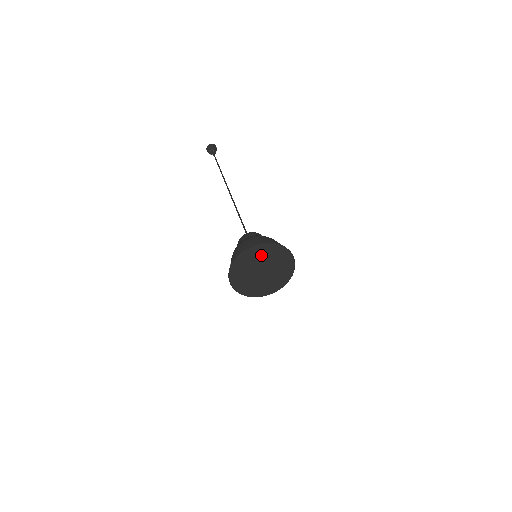
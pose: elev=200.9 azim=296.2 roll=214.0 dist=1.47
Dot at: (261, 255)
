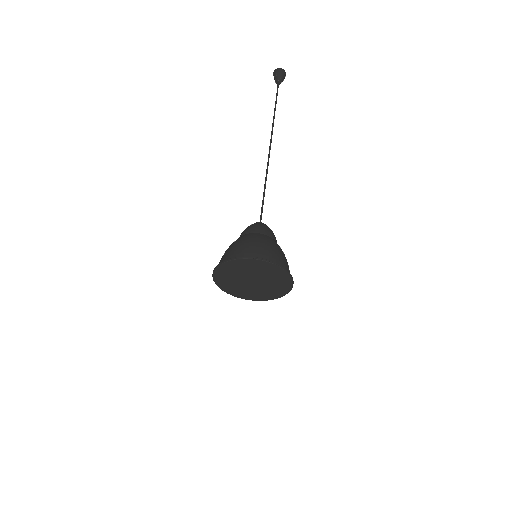
Dot at: (235, 270)
